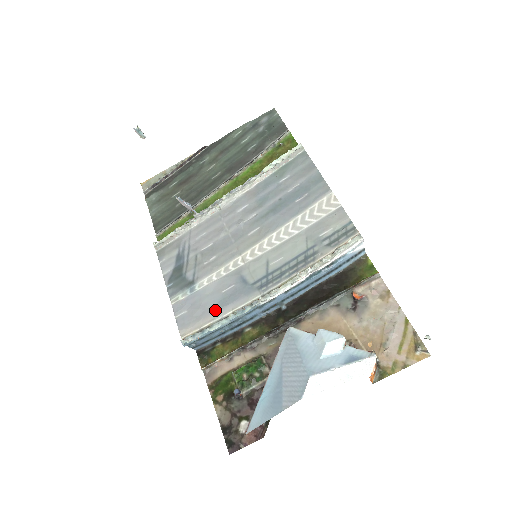
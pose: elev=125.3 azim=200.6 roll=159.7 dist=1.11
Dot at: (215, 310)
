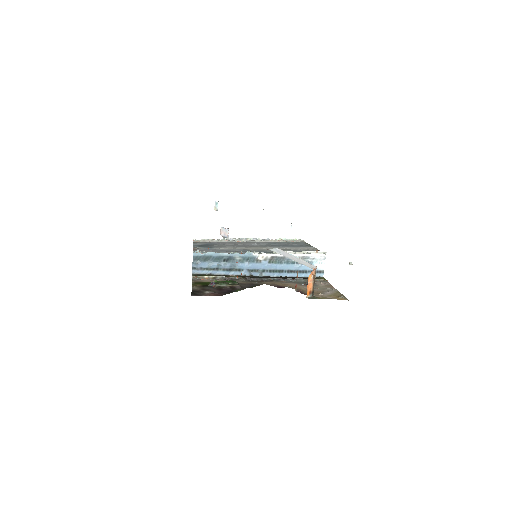
Dot at: (222, 252)
